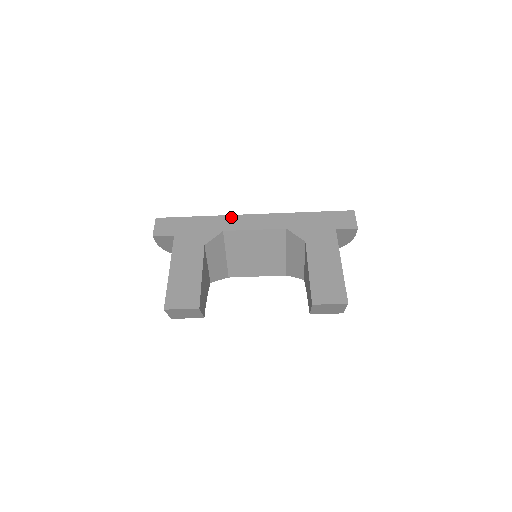
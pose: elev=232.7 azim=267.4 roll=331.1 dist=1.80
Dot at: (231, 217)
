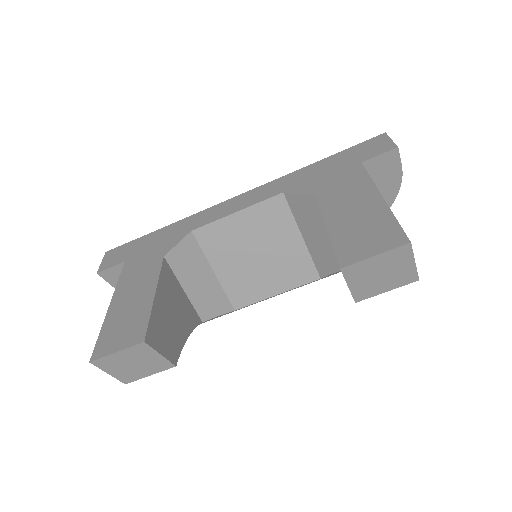
Dot at: (203, 212)
